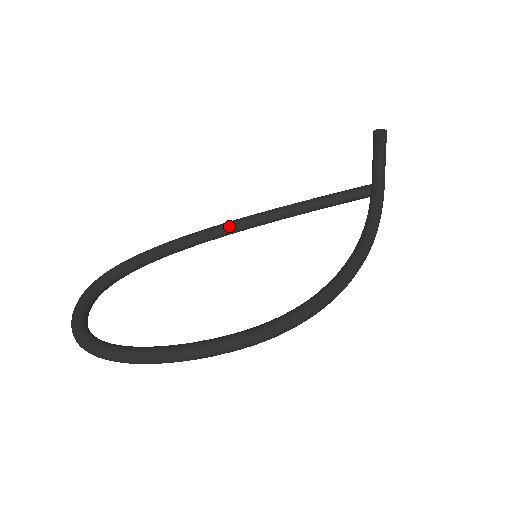
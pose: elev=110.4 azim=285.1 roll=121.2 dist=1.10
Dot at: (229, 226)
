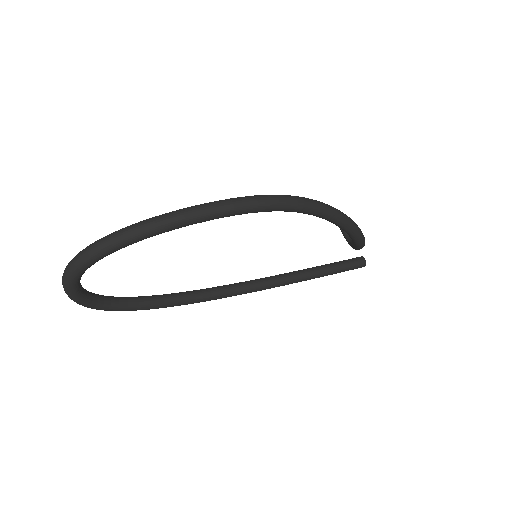
Dot at: (231, 284)
